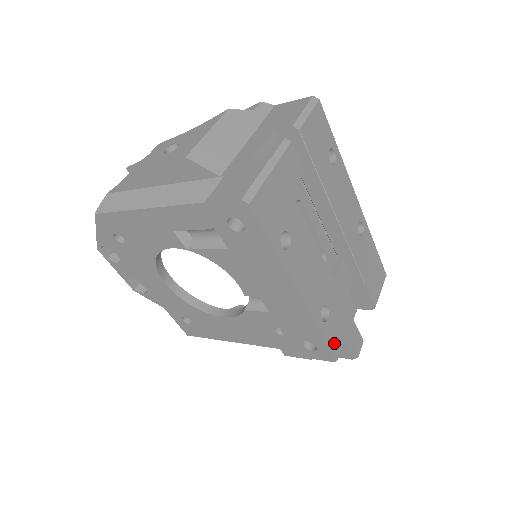
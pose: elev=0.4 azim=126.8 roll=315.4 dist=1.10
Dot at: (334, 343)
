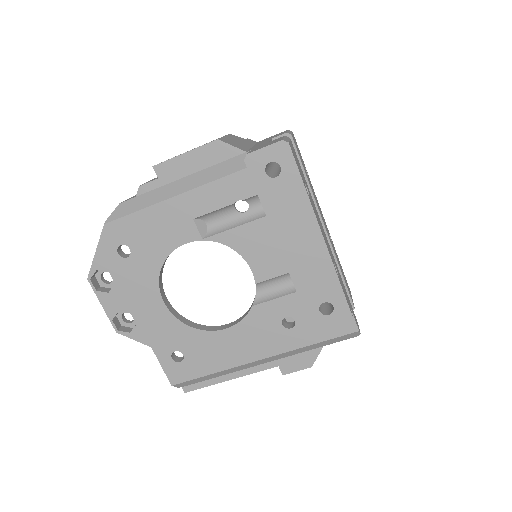
Dot at: (347, 301)
